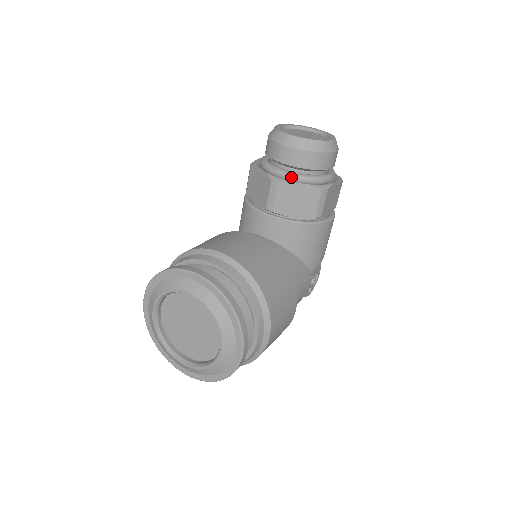
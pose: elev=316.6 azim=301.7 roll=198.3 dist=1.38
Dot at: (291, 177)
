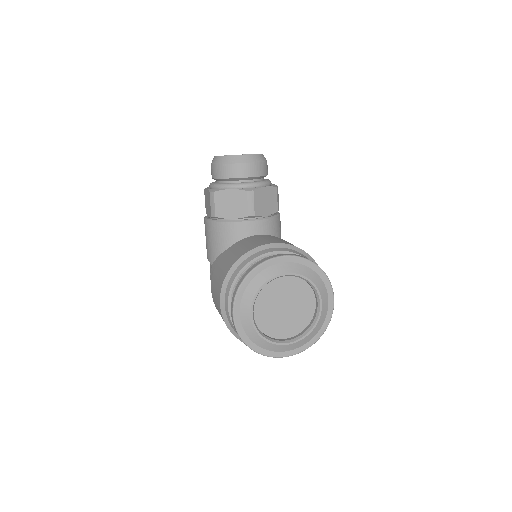
Dot at: (256, 185)
